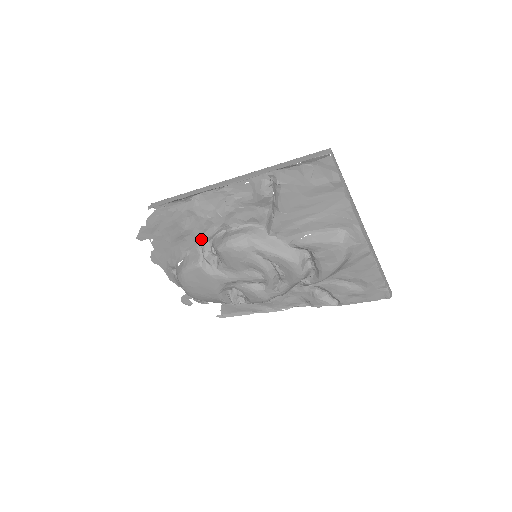
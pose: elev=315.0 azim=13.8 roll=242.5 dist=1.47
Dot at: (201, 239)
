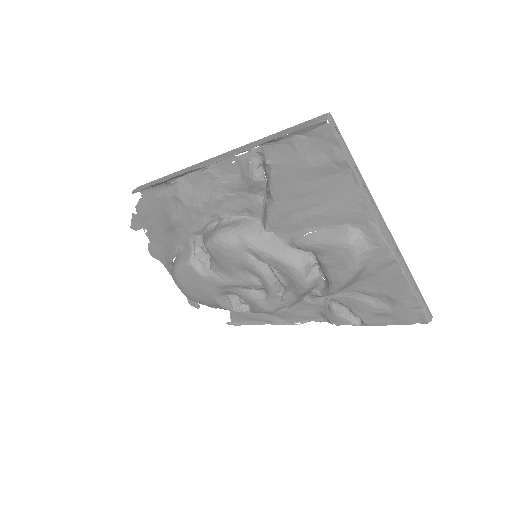
Dot at: (192, 232)
